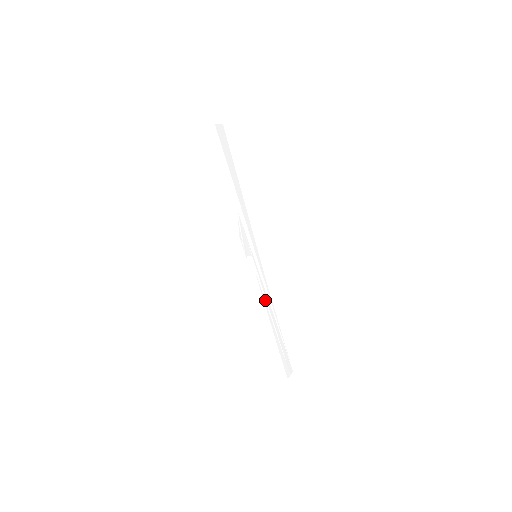
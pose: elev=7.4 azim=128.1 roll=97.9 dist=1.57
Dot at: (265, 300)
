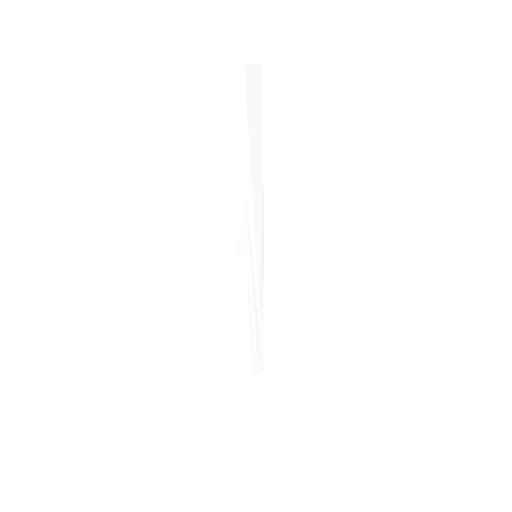
Dot at: (251, 303)
